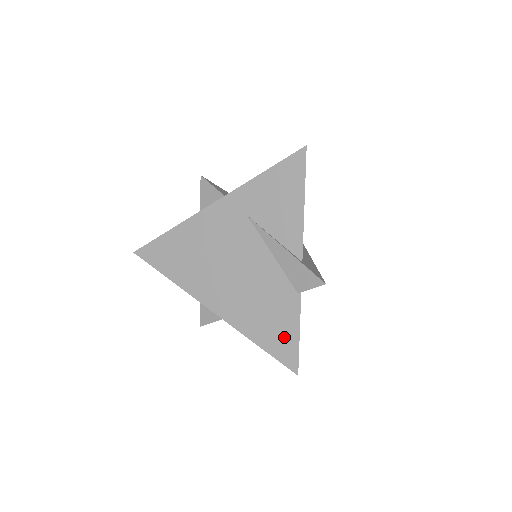
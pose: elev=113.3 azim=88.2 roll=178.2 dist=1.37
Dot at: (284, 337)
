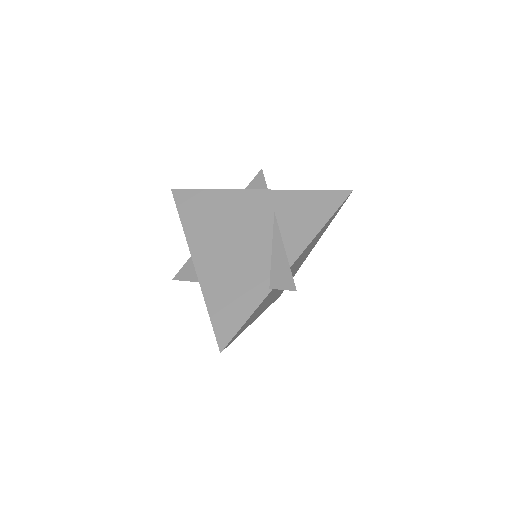
Dot at: (233, 315)
